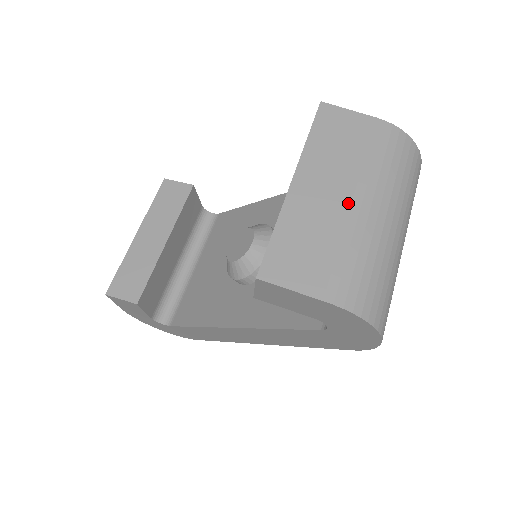
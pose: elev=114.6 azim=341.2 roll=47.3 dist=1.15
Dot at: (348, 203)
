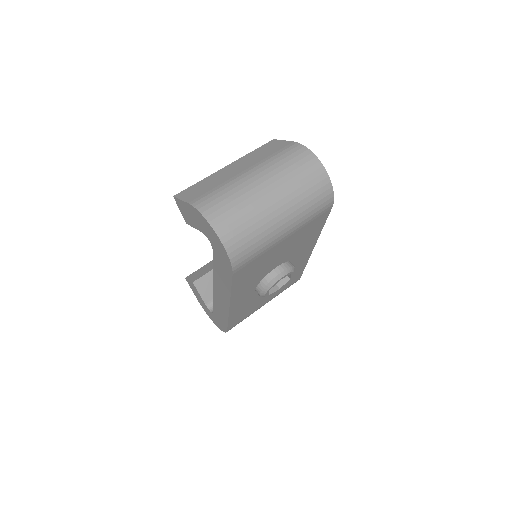
Dot at: (240, 172)
